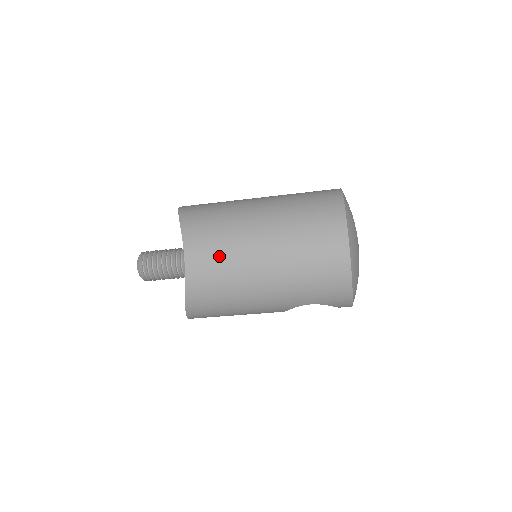
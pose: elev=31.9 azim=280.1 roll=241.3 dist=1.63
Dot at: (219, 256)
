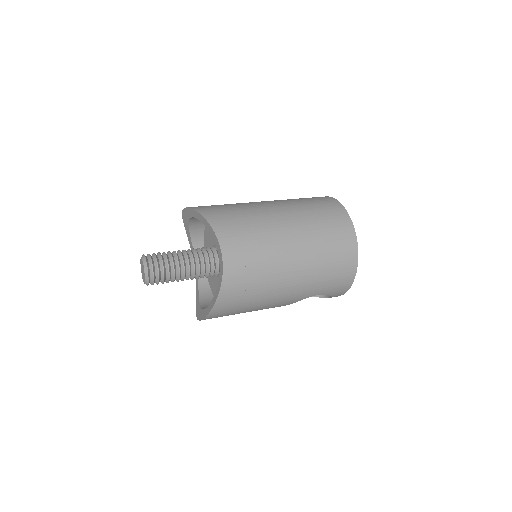
Dot at: (255, 252)
